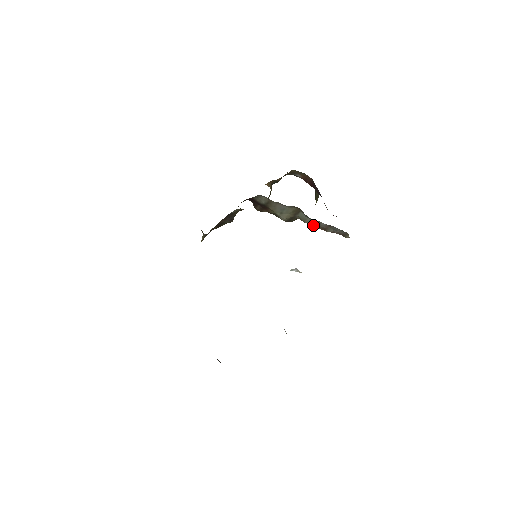
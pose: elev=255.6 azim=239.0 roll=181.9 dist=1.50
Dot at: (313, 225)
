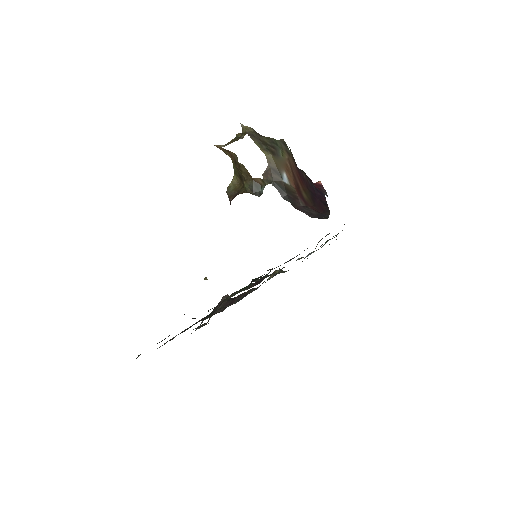
Dot at: occluded
